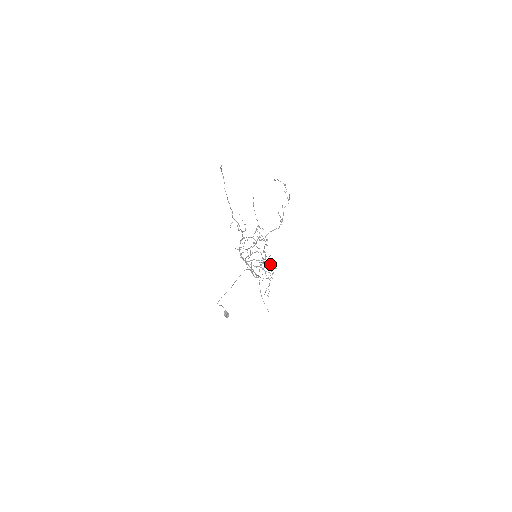
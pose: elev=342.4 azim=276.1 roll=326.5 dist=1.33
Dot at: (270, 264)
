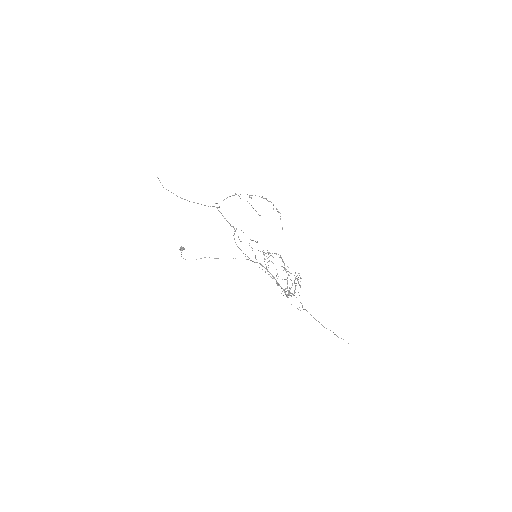
Dot at: occluded
